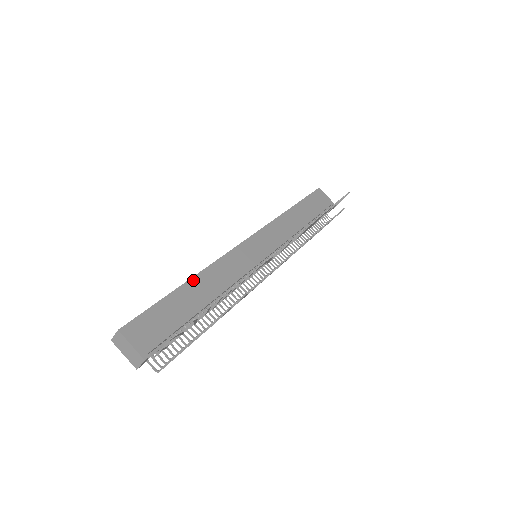
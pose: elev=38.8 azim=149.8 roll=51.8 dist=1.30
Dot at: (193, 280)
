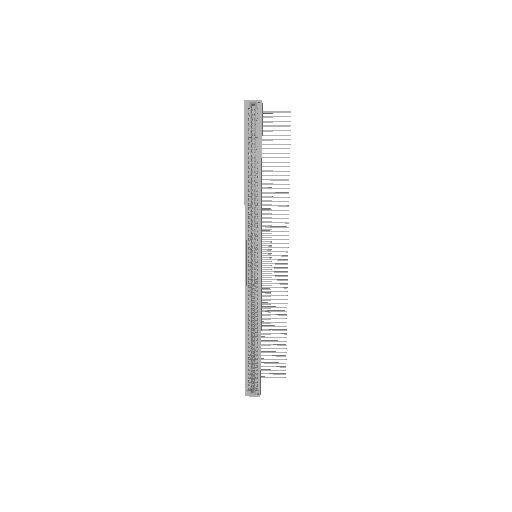
Dot at: occluded
